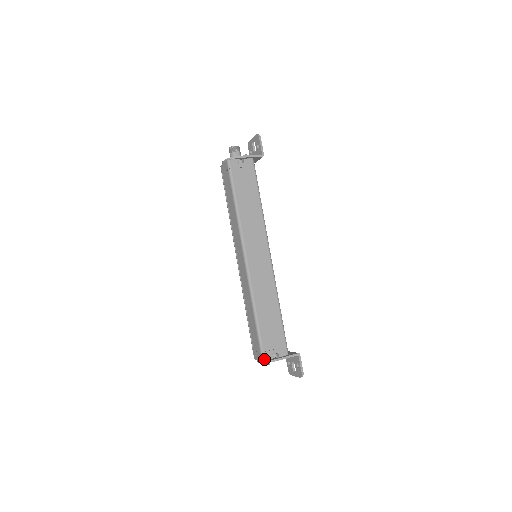
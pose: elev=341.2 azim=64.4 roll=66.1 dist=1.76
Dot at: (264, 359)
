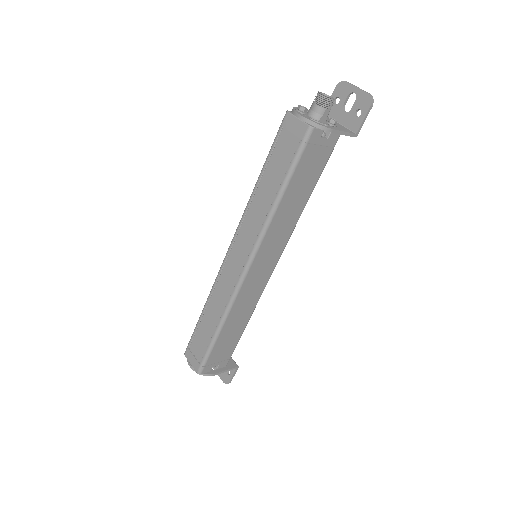
Dot at: (201, 373)
